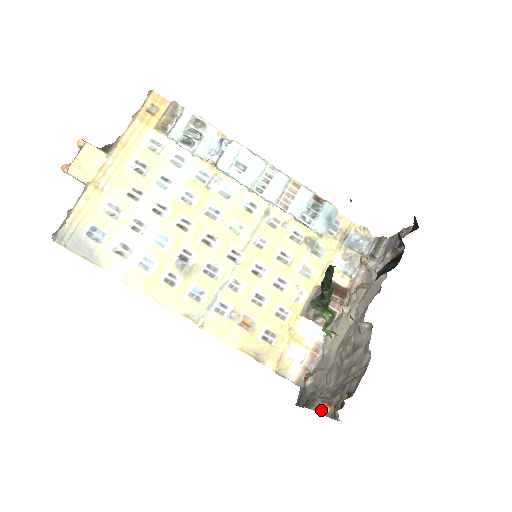
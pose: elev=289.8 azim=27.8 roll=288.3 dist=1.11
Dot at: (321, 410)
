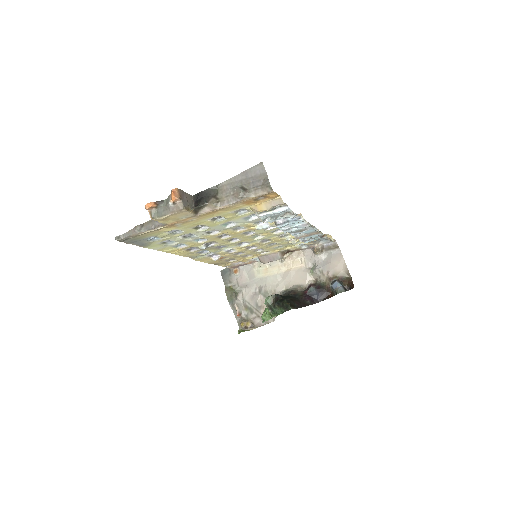
Dot at: (234, 311)
